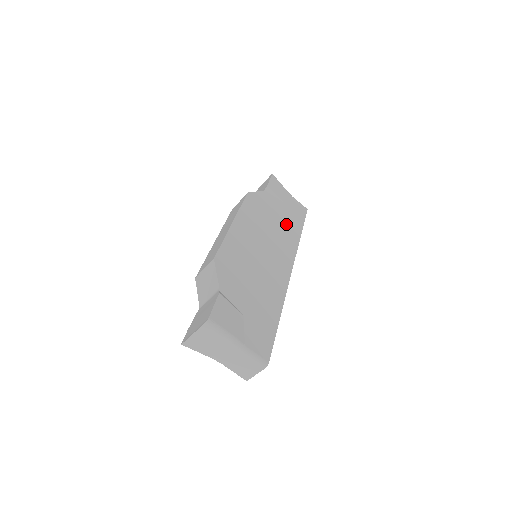
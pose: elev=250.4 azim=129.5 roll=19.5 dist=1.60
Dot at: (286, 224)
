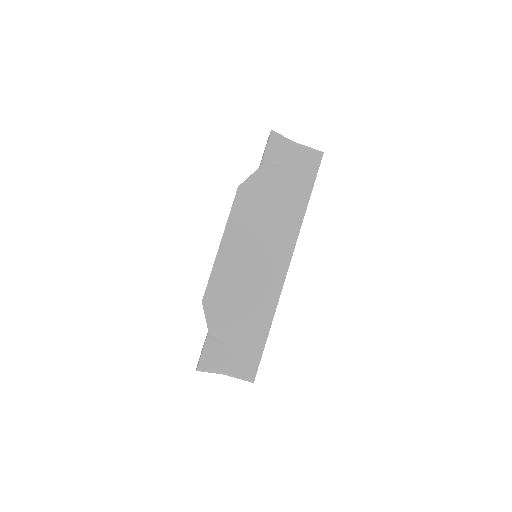
Dot at: (287, 203)
